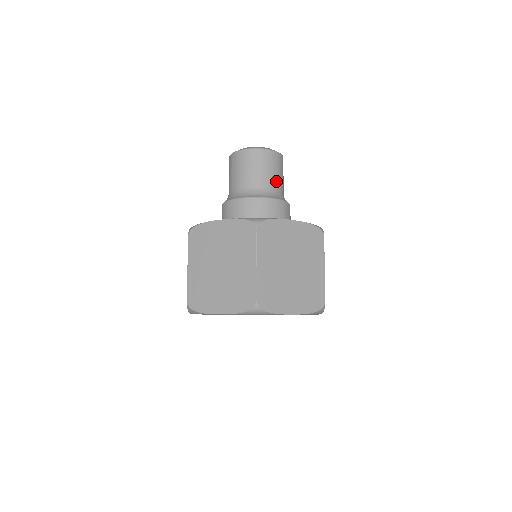
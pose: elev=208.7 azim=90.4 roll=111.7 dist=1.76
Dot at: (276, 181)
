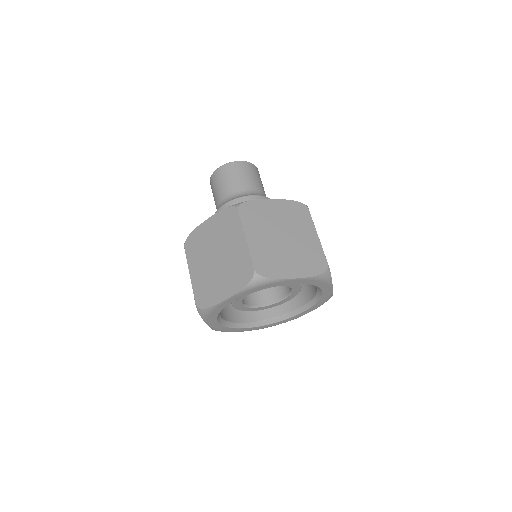
Dot at: (254, 184)
